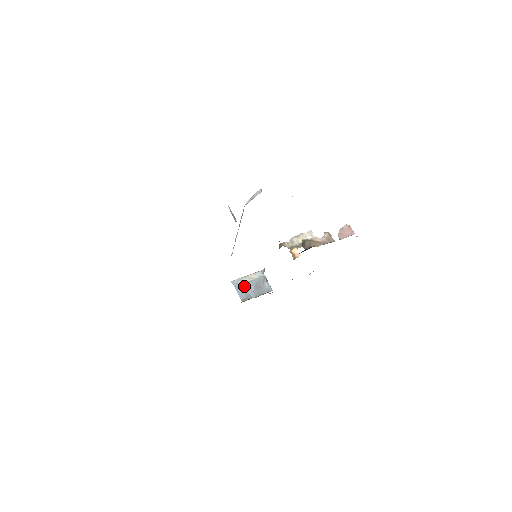
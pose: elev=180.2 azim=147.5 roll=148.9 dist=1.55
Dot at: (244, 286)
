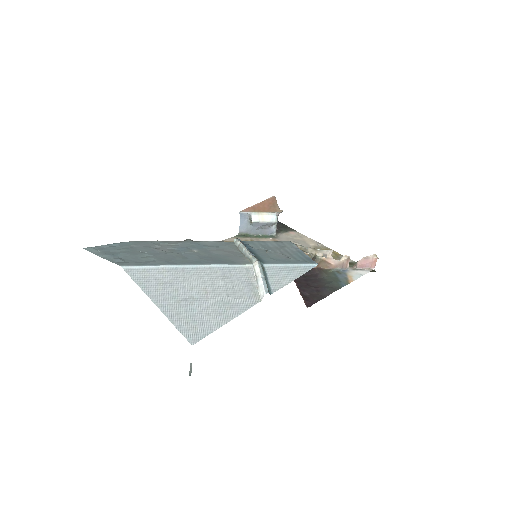
Dot at: (250, 221)
